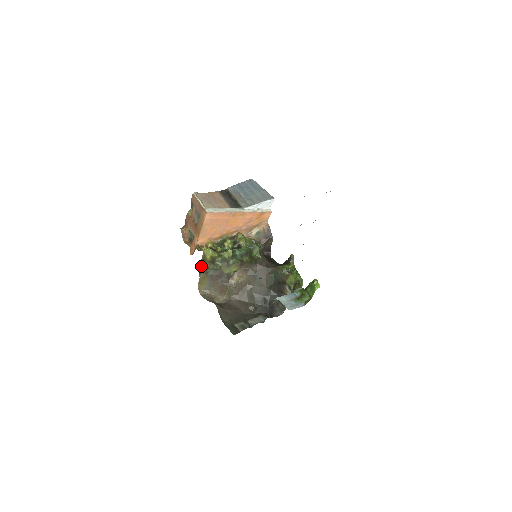
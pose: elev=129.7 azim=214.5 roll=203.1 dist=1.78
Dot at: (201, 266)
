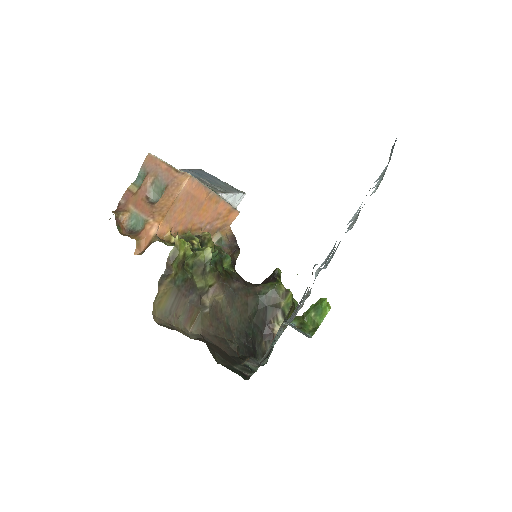
Dot at: (165, 269)
